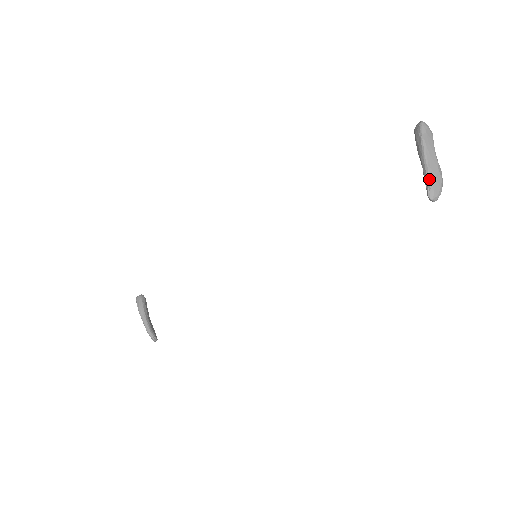
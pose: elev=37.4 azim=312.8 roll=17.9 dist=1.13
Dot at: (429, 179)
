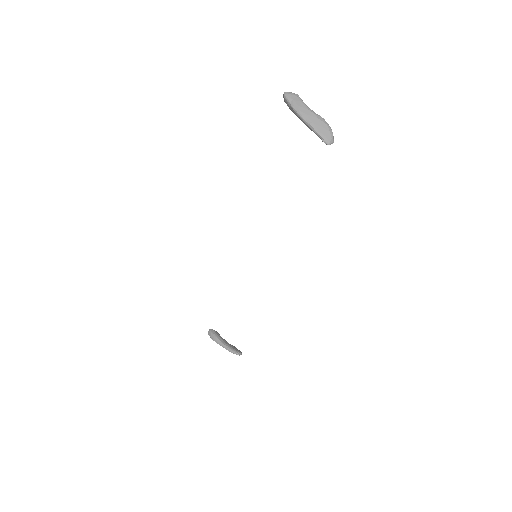
Dot at: (317, 132)
